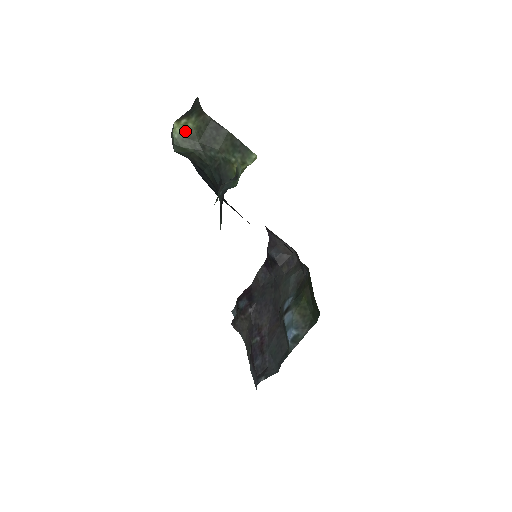
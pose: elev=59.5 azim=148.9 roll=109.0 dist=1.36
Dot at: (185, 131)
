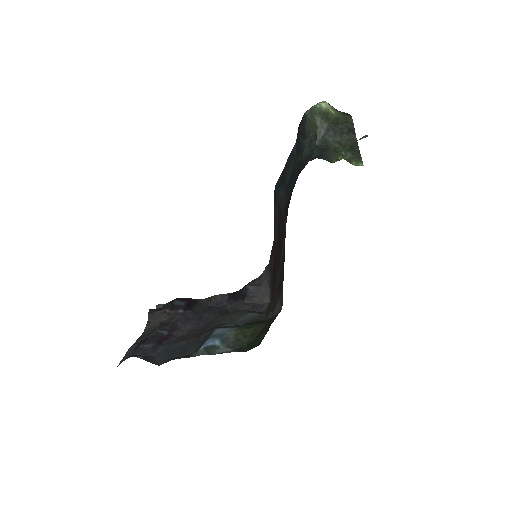
Dot at: (327, 111)
